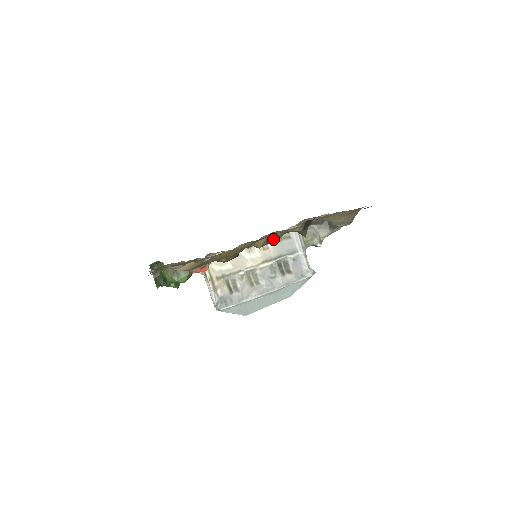
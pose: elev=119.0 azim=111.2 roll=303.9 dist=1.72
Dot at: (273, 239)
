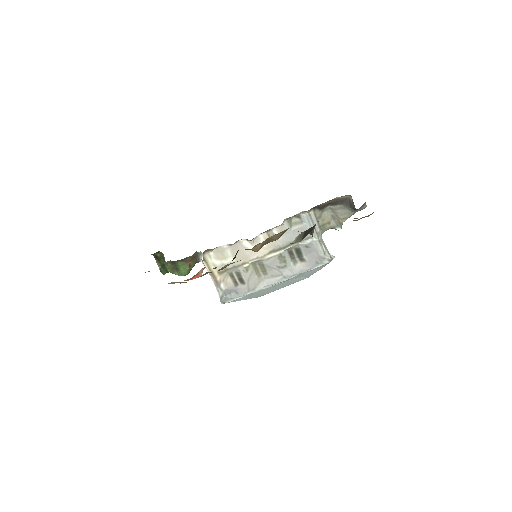
Dot at: (274, 239)
